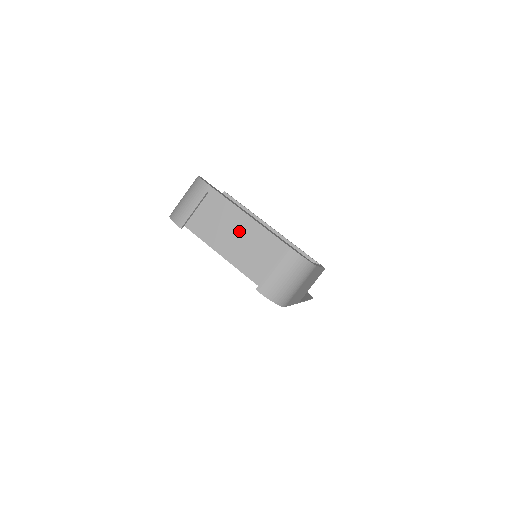
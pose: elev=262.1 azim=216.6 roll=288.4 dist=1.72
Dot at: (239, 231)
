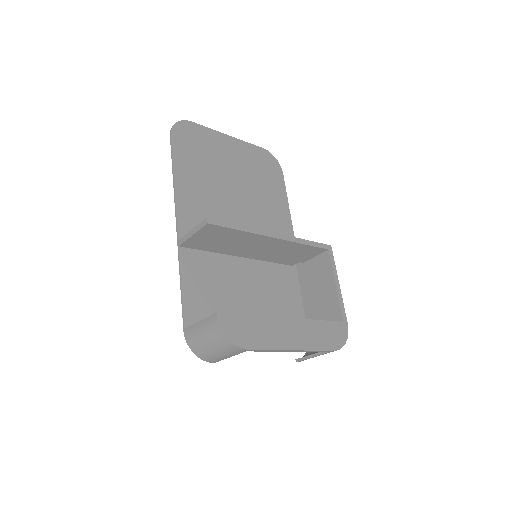
Dot at: occluded
